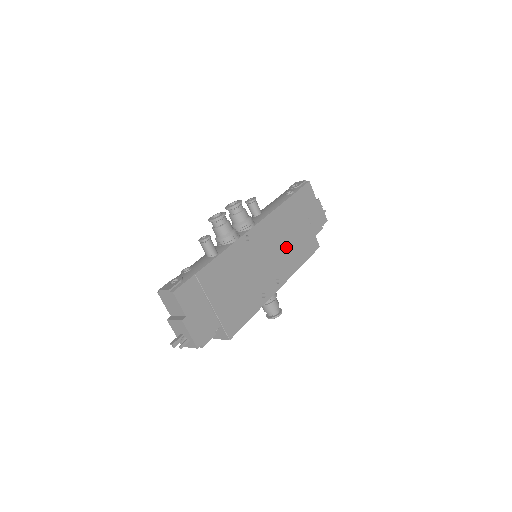
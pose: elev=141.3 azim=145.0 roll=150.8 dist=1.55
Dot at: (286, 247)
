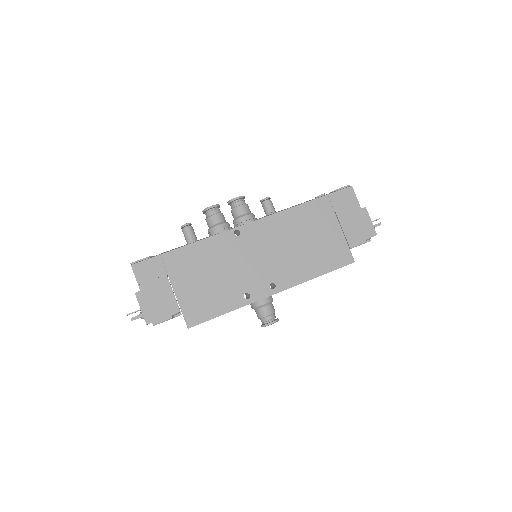
Dot at: (295, 252)
